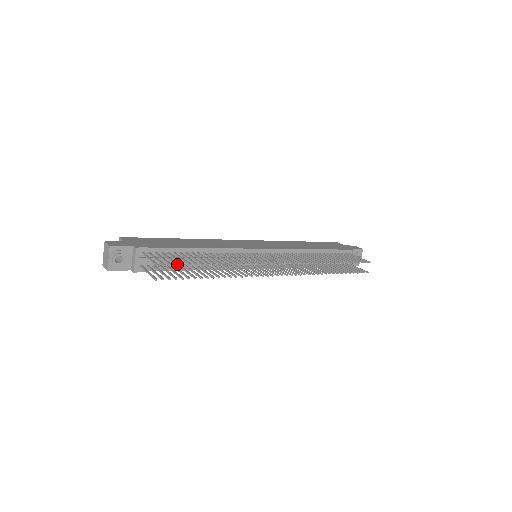
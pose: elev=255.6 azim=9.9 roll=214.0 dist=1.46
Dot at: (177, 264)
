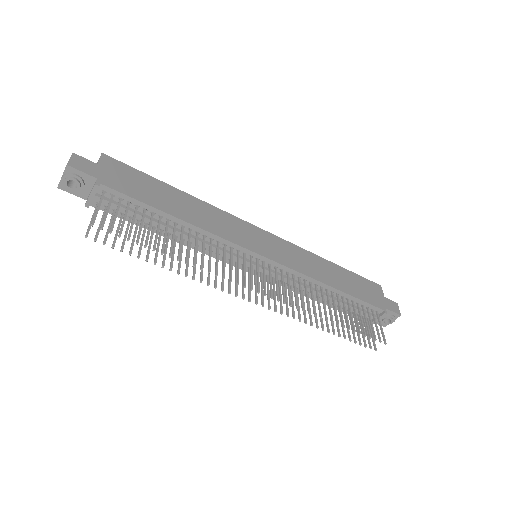
Dot at: (119, 234)
